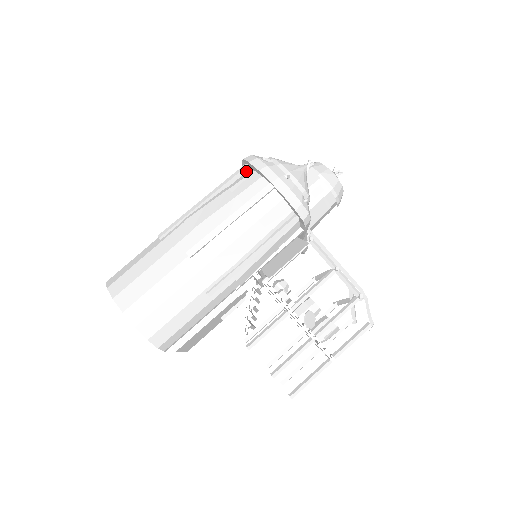
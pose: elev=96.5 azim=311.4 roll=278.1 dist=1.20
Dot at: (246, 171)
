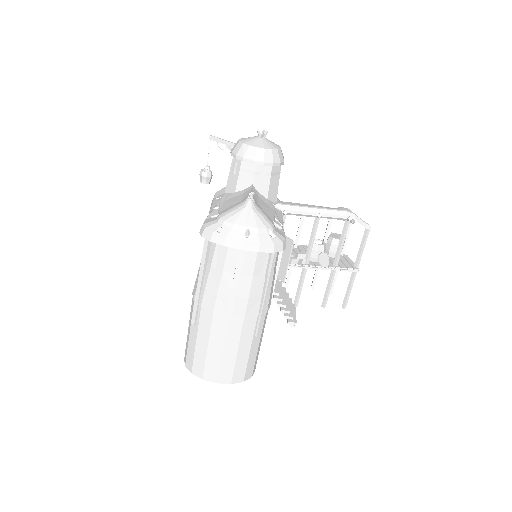
Dot at: occluded
